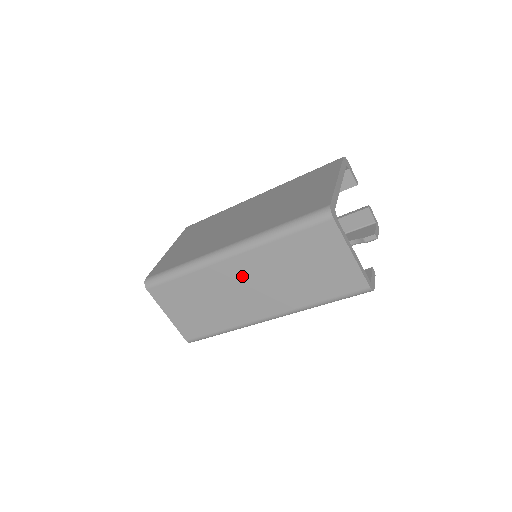
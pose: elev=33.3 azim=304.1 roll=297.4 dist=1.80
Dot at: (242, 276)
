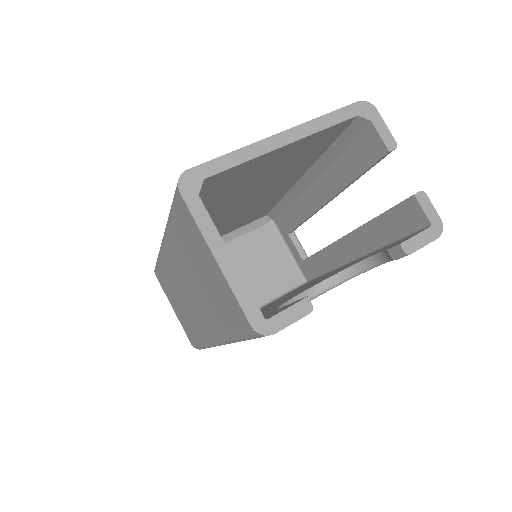
Dot at: (178, 273)
